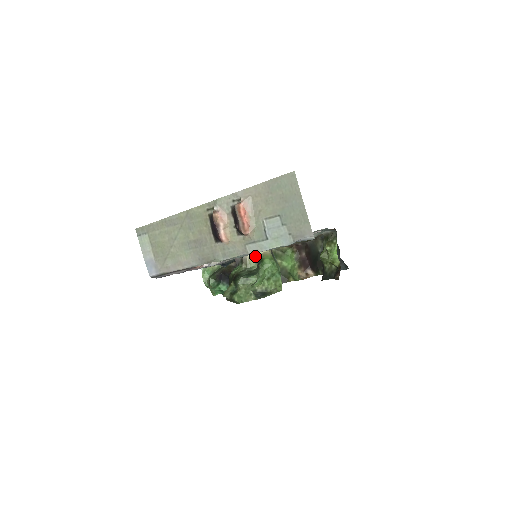
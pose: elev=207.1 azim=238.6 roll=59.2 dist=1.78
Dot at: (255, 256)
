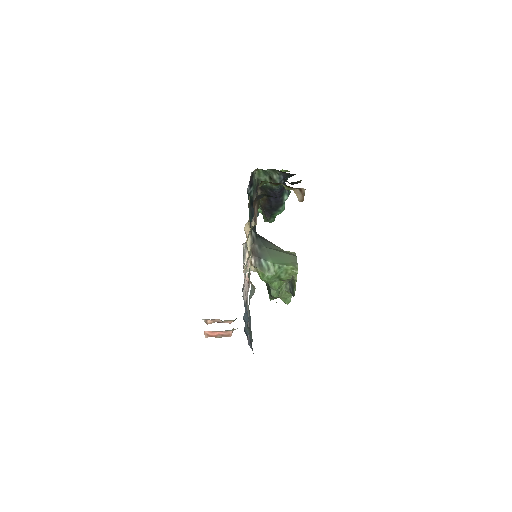
Dot at: occluded
